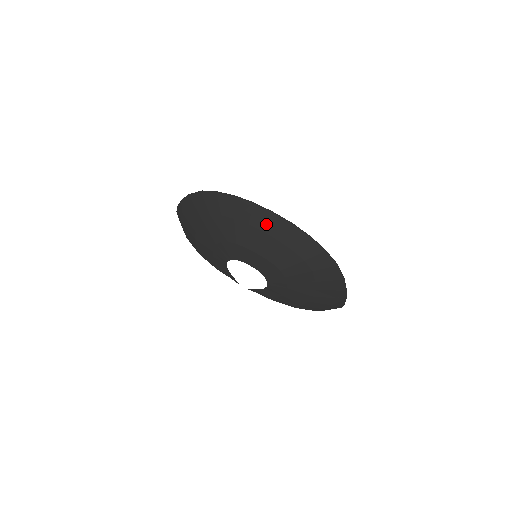
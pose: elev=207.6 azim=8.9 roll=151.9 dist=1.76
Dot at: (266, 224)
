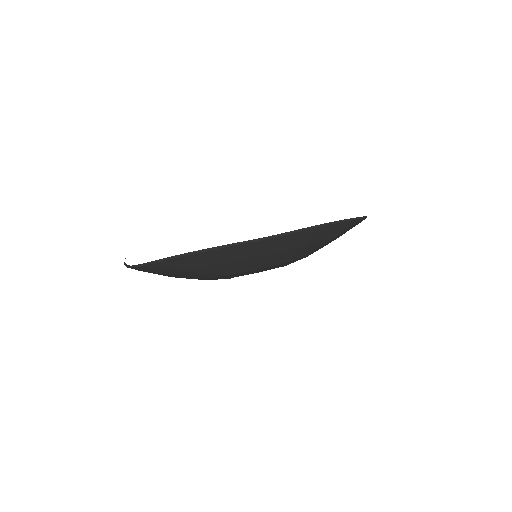
Dot at: (265, 249)
